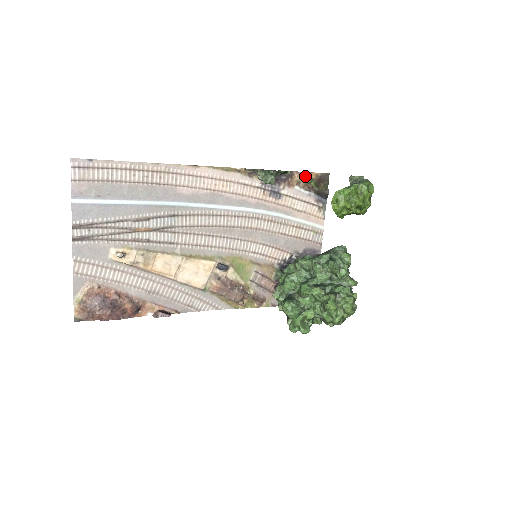
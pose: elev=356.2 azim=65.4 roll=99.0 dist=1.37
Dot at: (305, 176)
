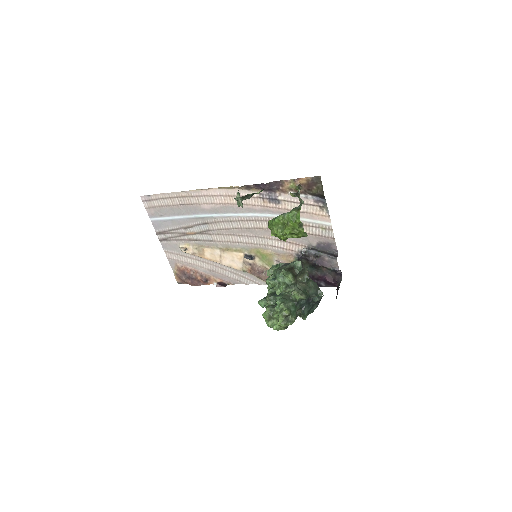
Dot at: (295, 183)
